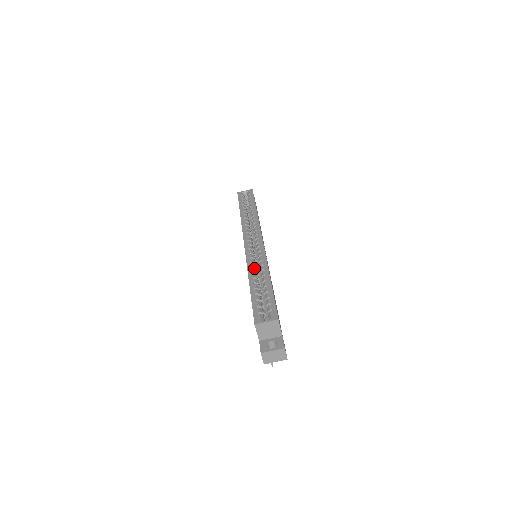
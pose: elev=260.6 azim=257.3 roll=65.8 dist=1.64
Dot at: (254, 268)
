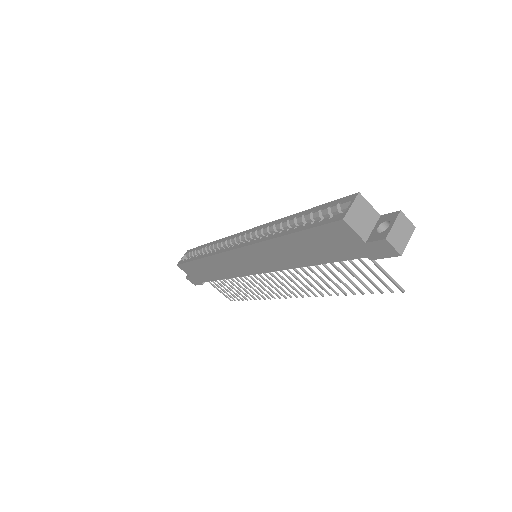
Dot at: occluded
